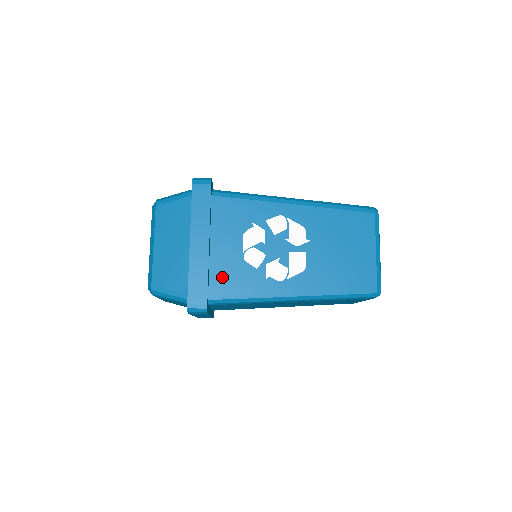
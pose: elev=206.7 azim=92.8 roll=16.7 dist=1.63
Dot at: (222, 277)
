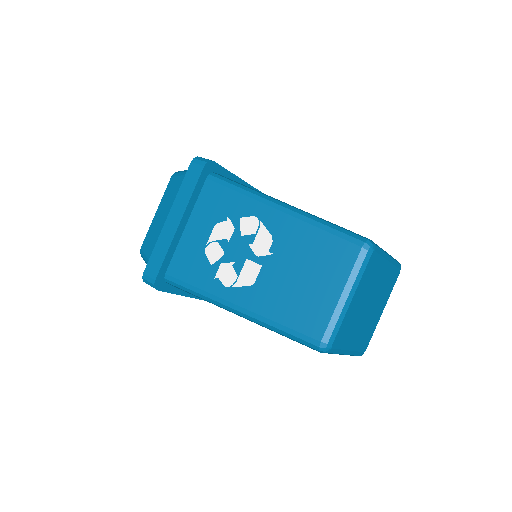
Dot at: (182, 261)
